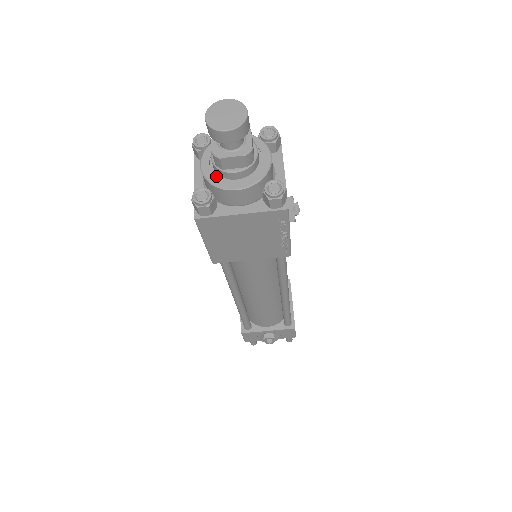
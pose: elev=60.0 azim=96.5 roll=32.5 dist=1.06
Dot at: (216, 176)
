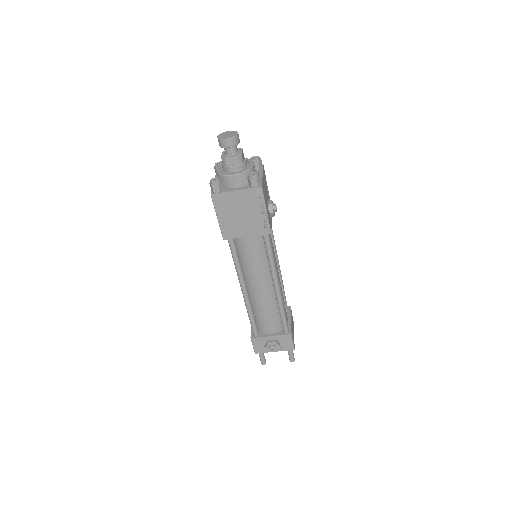
Dot at: (224, 172)
